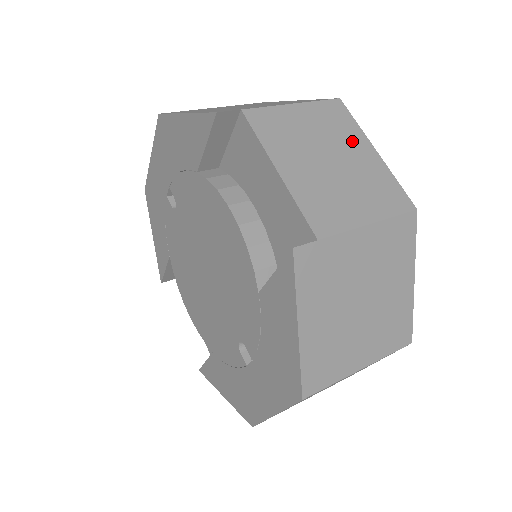
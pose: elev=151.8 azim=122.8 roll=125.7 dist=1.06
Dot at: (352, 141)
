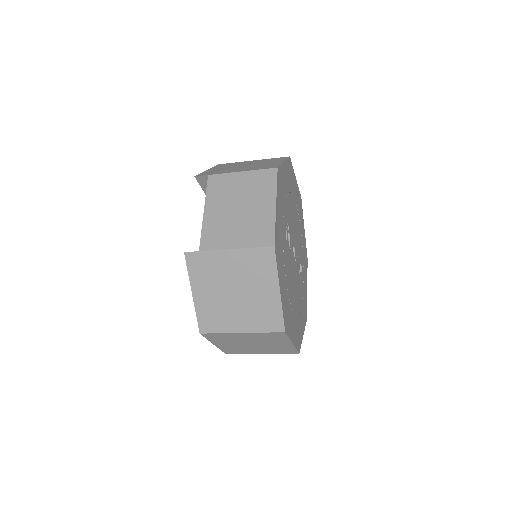
Dot at: (263, 197)
